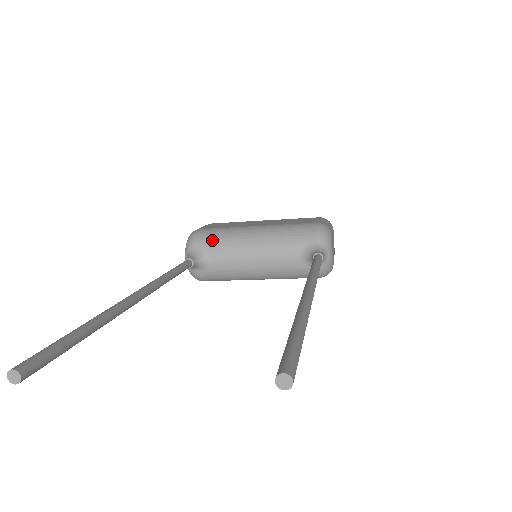
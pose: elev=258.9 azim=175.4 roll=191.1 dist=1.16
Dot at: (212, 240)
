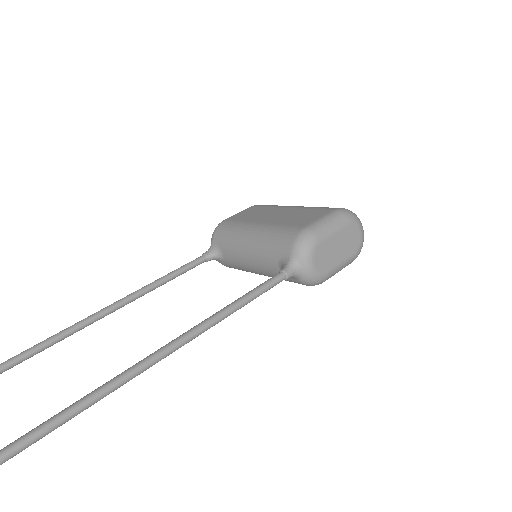
Dot at: (223, 236)
